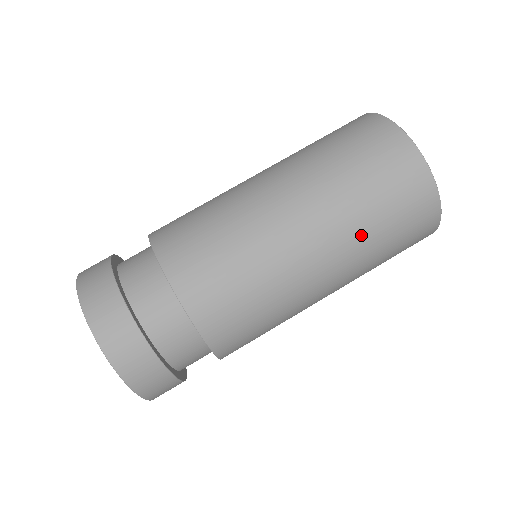
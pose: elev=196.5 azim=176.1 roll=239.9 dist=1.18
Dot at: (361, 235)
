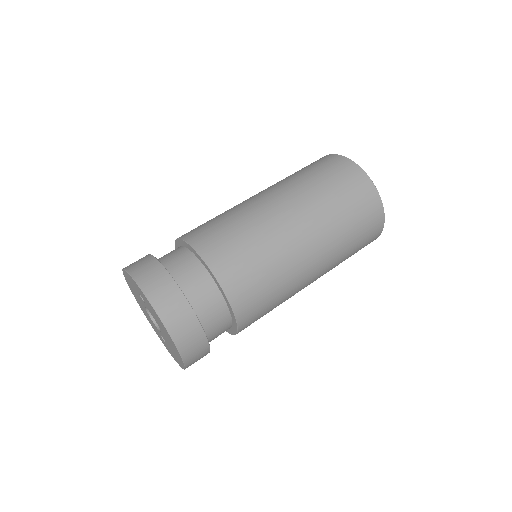
Dot at: occluded
